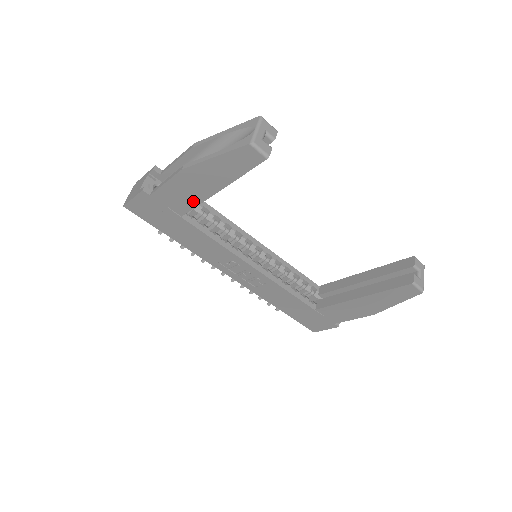
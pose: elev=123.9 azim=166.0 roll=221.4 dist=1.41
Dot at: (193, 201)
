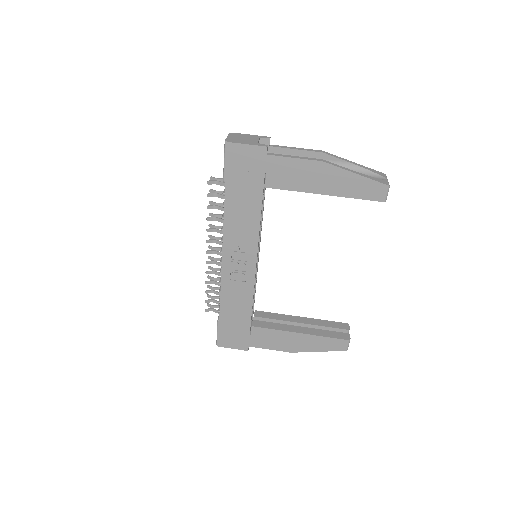
Dot at: (294, 185)
